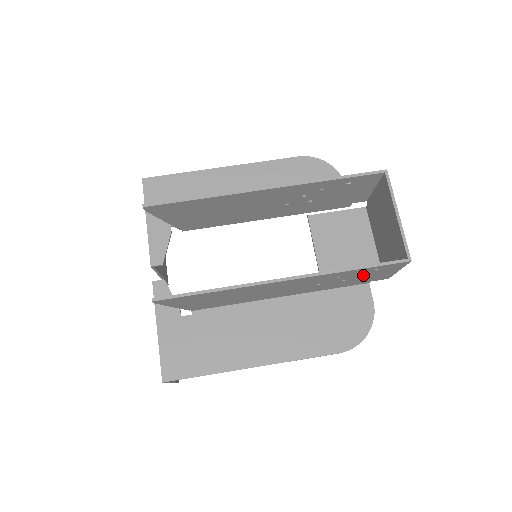
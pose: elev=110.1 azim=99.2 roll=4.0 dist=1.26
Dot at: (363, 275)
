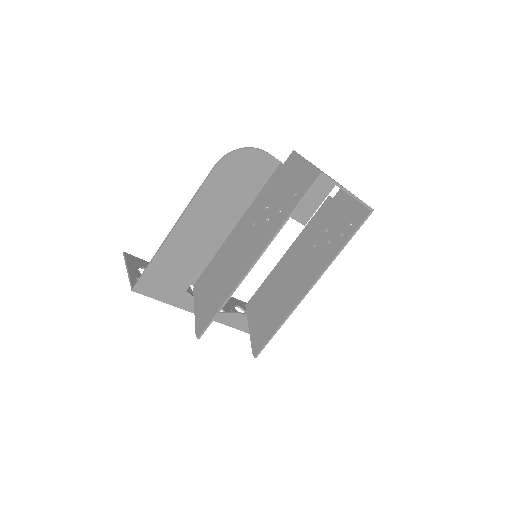
Dot at: (340, 224)
